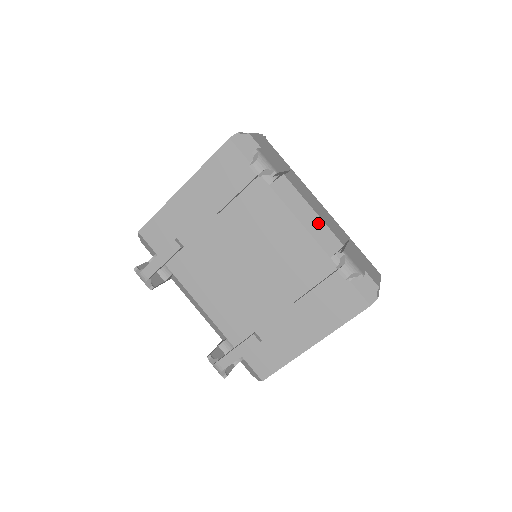
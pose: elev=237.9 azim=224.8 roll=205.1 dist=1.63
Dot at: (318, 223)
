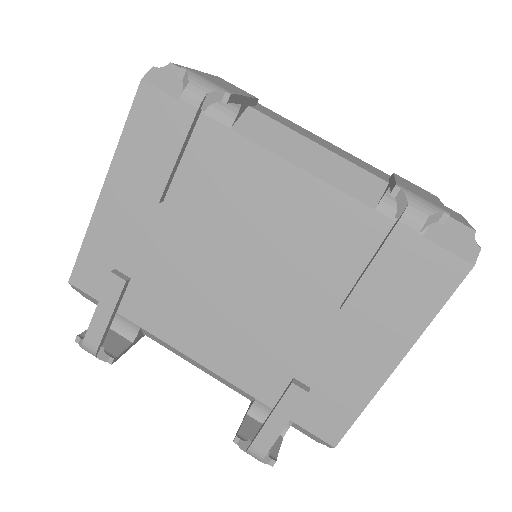
Dot at: (332, 161)
